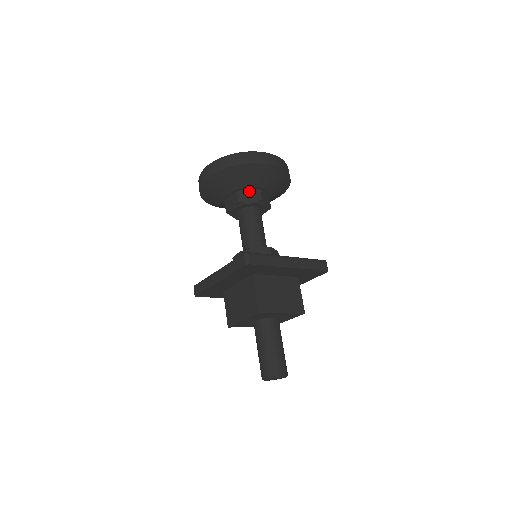
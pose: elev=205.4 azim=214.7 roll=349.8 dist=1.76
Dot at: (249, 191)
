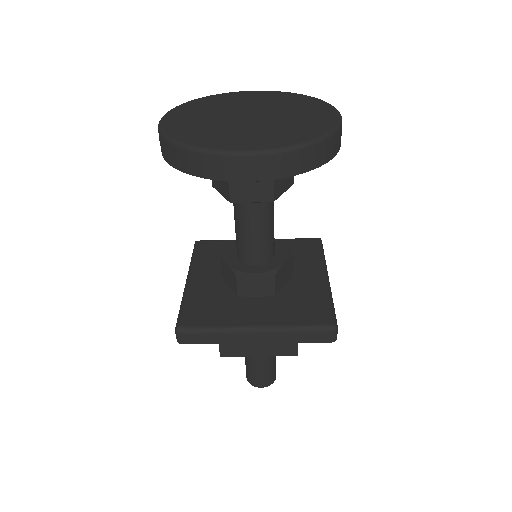
Dot at: occluded
